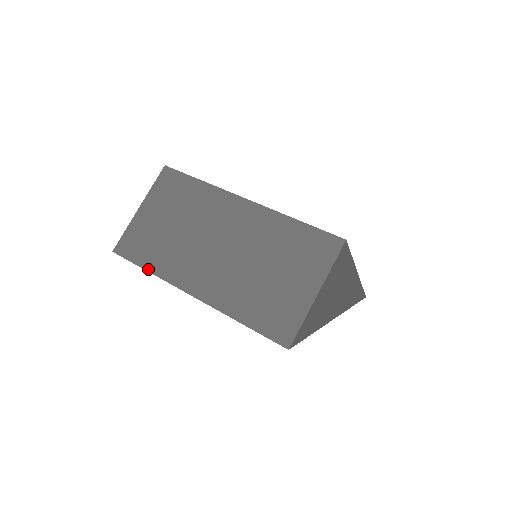
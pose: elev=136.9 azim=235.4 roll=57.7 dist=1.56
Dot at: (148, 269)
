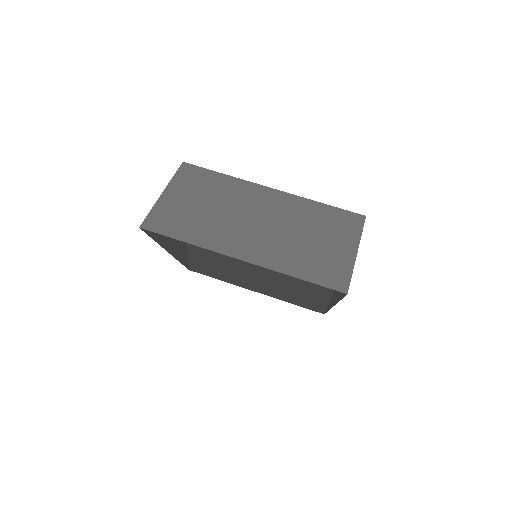
Dot at: (186, 241)
